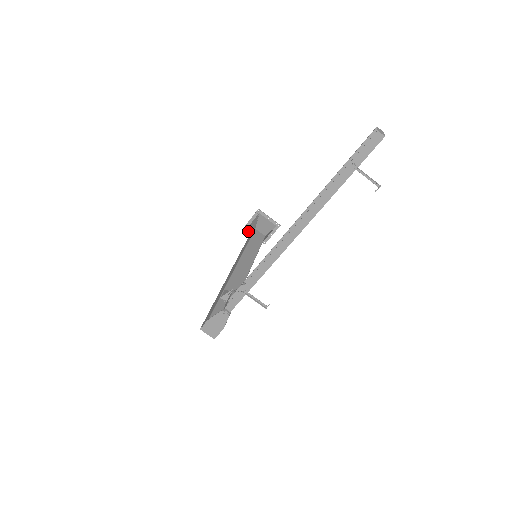
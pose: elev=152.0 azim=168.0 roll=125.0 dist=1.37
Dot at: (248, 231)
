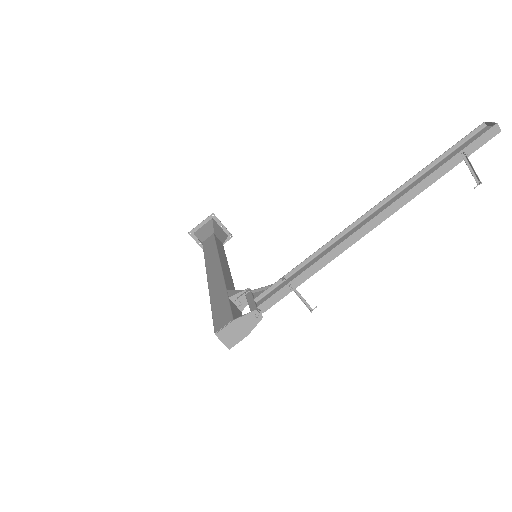
Dot at: (198, 236)
